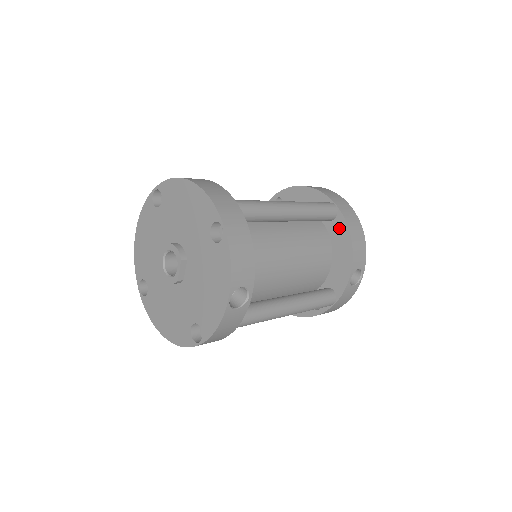
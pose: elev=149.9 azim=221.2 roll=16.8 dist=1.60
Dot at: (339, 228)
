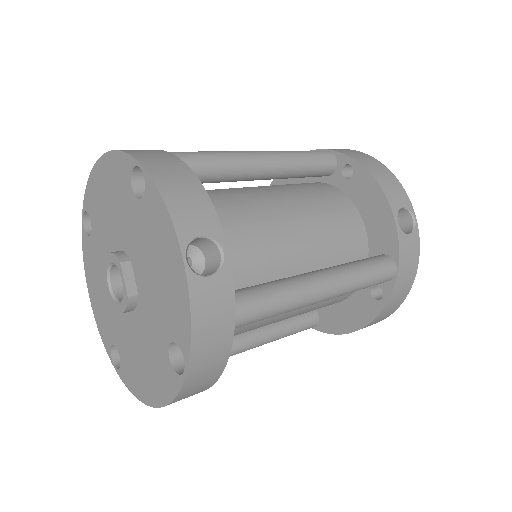
Dot at: (349, 176)
